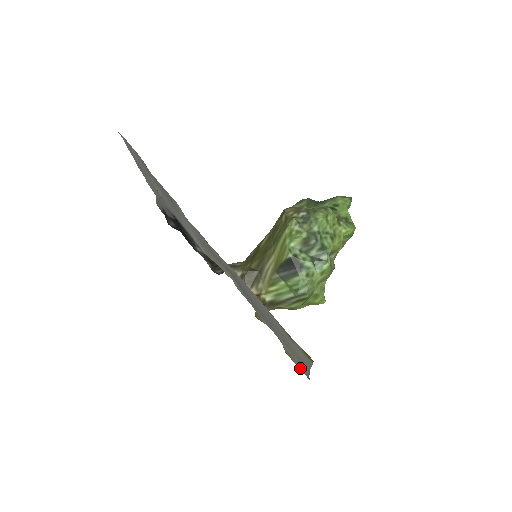
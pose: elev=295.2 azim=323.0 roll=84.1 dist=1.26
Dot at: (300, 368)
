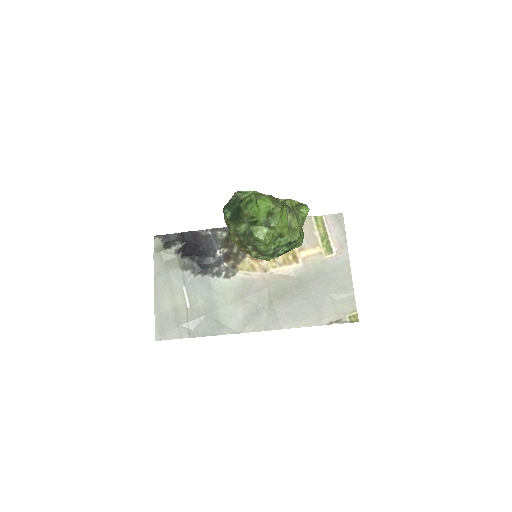
Dot at: (332, 218)
